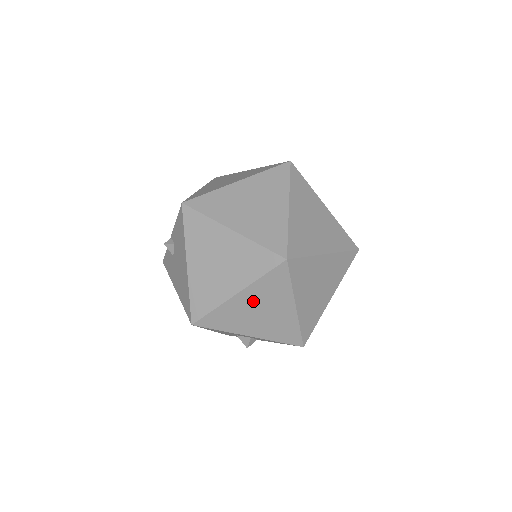
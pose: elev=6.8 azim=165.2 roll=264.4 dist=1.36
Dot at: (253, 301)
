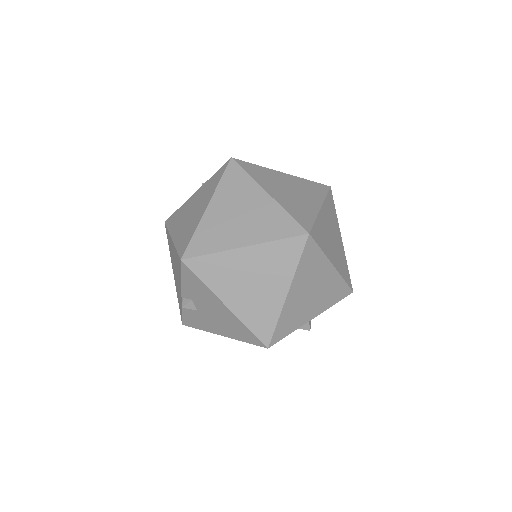
Dot at: (302, 288)
